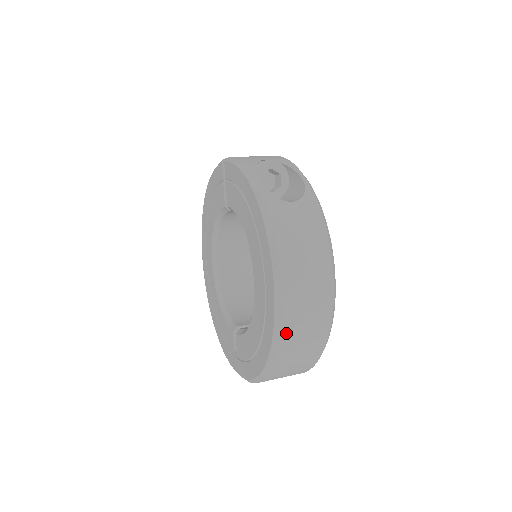
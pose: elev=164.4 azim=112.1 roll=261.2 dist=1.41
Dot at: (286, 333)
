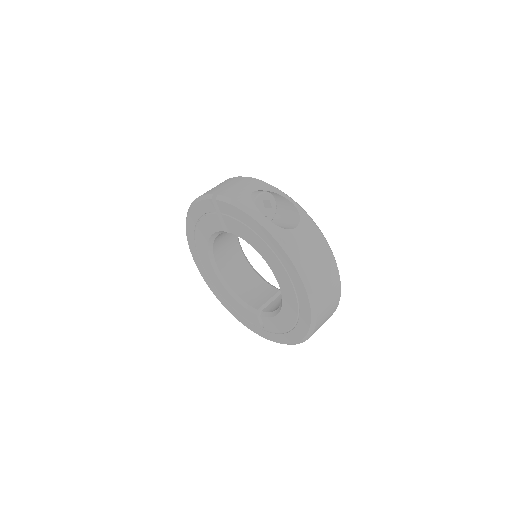
Dot at: (319, 316)
